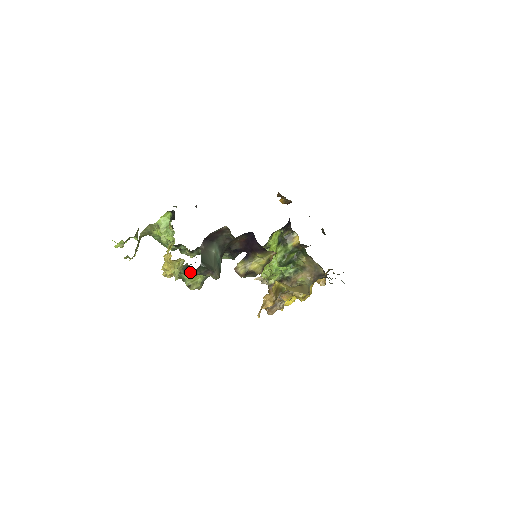
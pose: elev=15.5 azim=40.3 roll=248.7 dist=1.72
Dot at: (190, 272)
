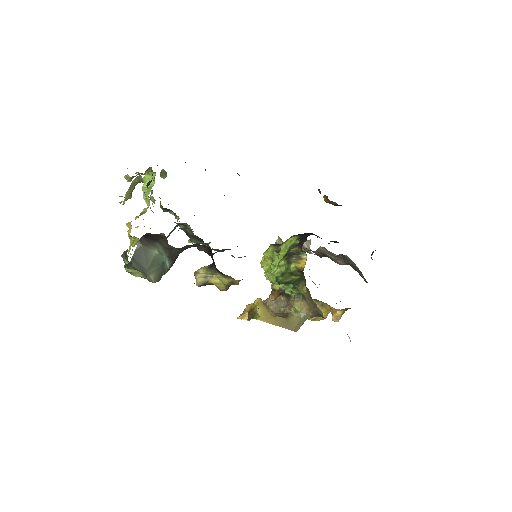
Dot at: (128, 261)
